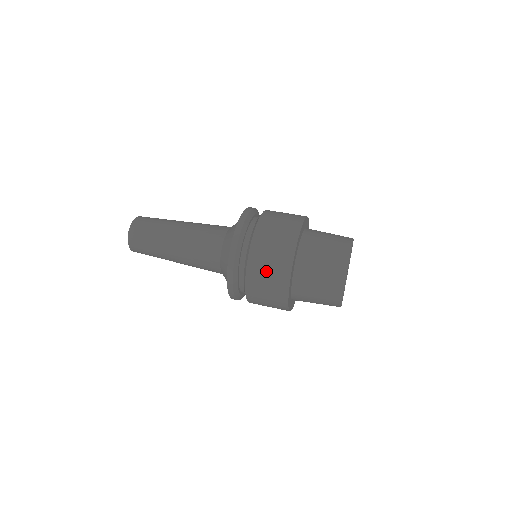
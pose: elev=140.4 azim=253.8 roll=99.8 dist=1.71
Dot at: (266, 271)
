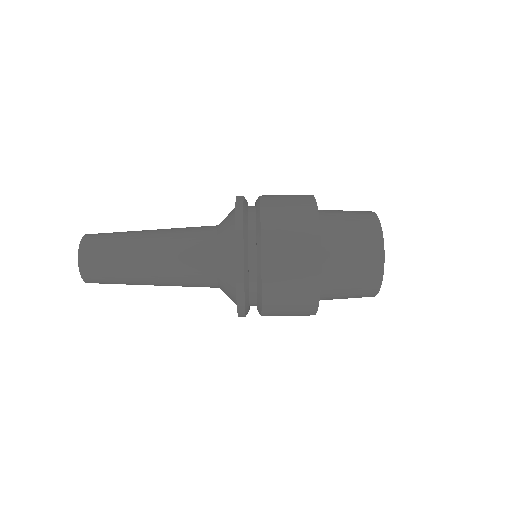
Dot at: (288, 263)
